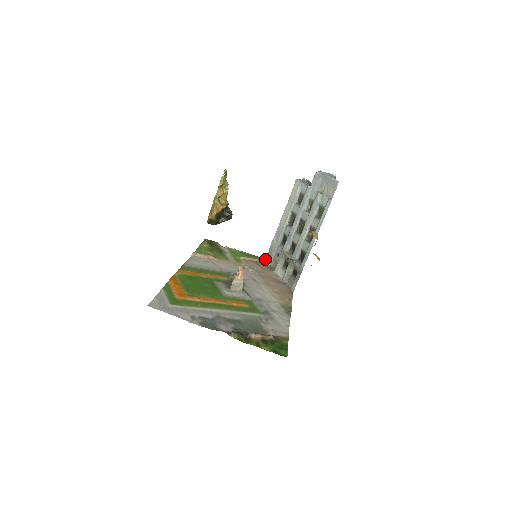
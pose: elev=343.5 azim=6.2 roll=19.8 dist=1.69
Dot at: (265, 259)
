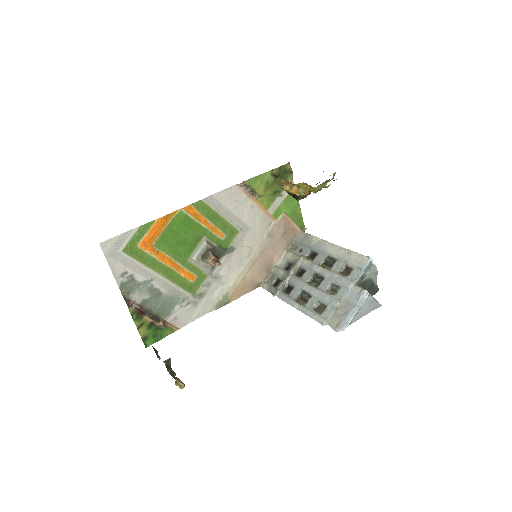
Dot at: (302, 231)
